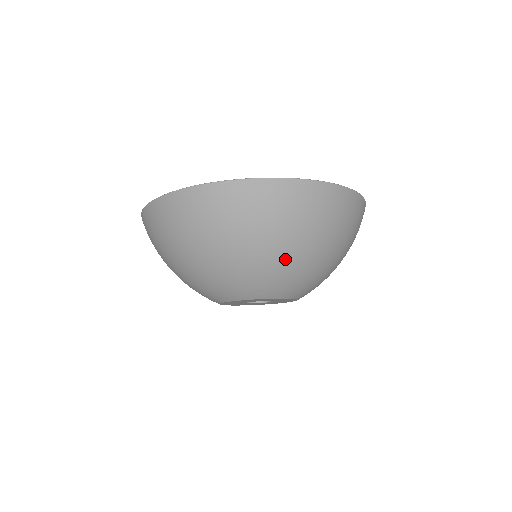
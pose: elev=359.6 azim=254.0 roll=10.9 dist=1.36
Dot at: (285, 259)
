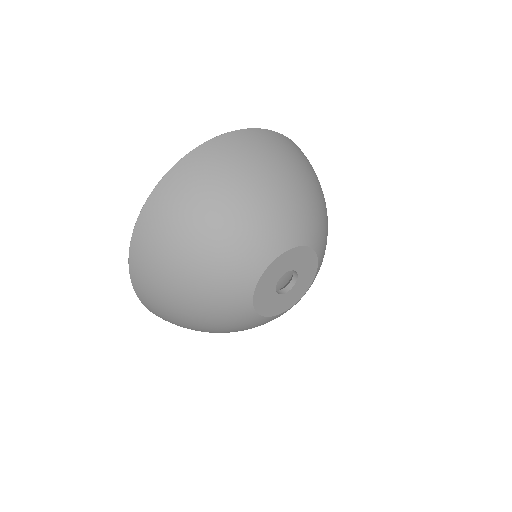
Dot at: (307, 192)
